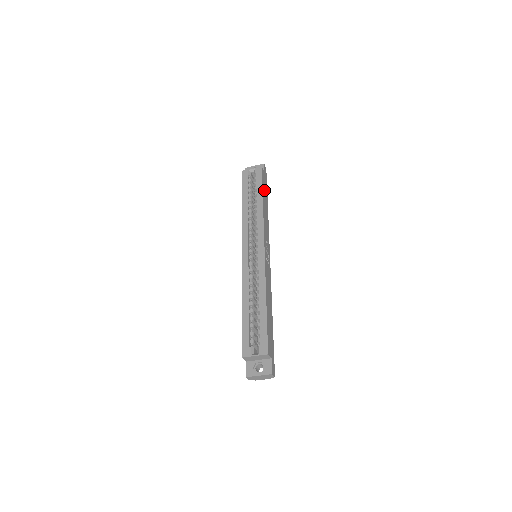
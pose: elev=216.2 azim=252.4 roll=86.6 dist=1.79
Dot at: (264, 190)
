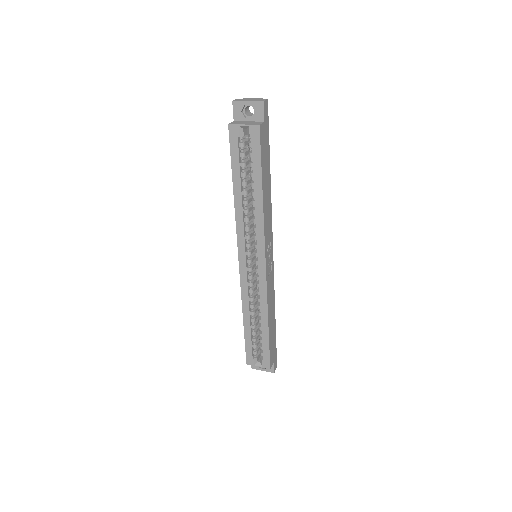
Dot at: (264, 163)
